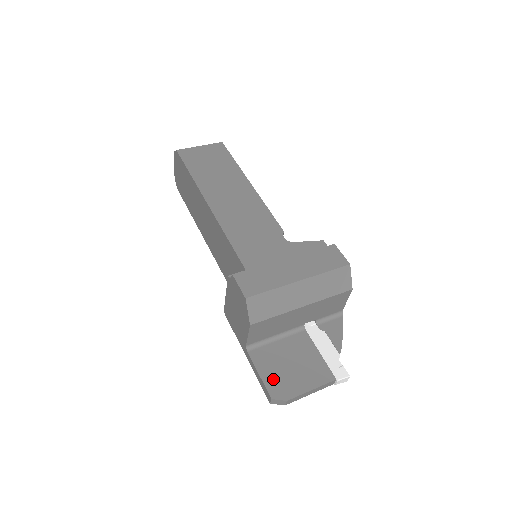
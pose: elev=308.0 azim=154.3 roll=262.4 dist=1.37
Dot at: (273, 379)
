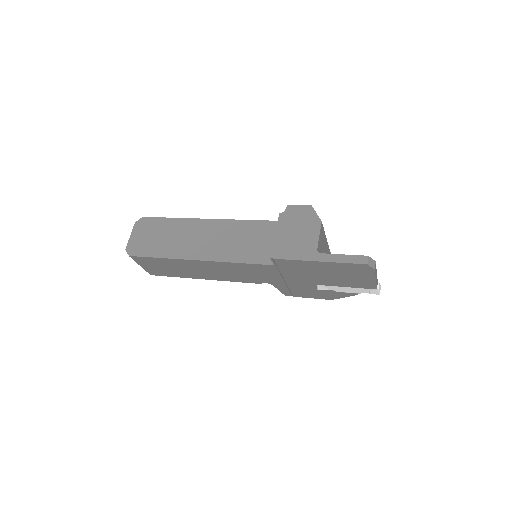
Dot at: occluded
